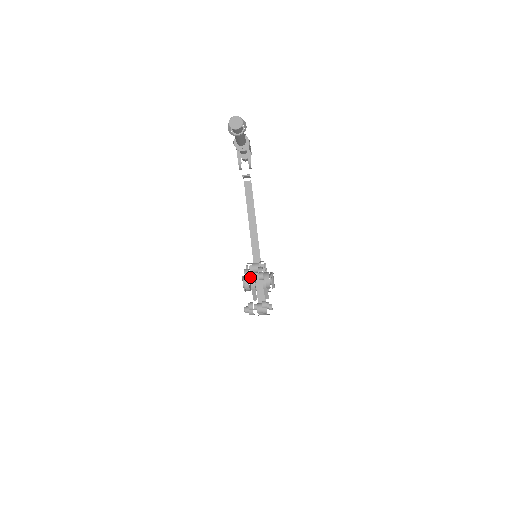
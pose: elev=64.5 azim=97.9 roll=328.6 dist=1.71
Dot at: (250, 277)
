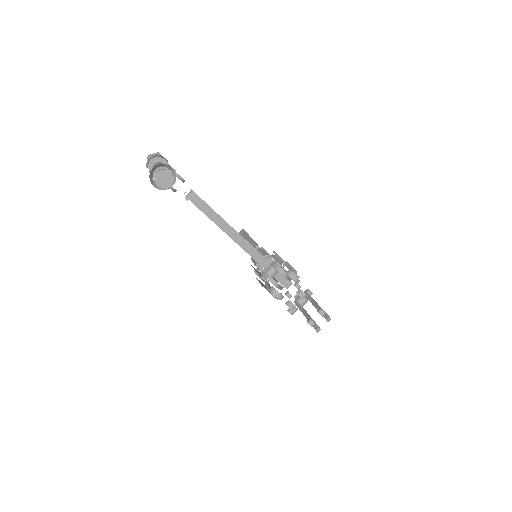
Dot at: (269, 280)
